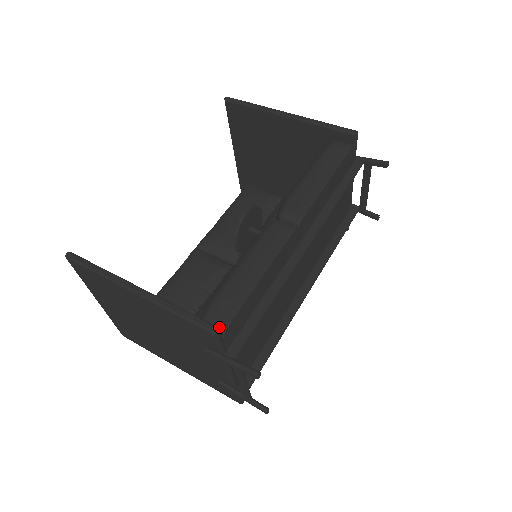
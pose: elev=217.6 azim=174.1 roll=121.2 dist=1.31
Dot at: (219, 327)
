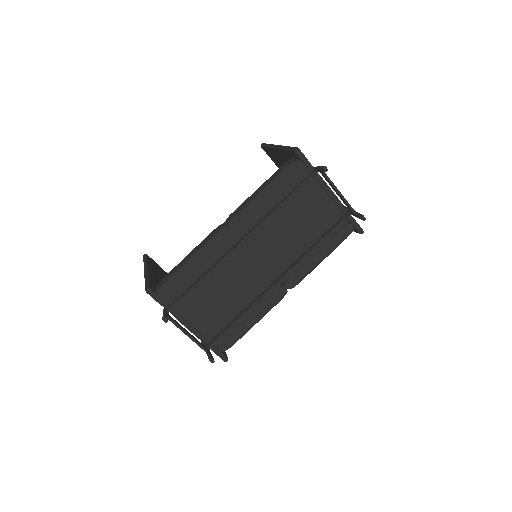
Dot at: (157, 289)
